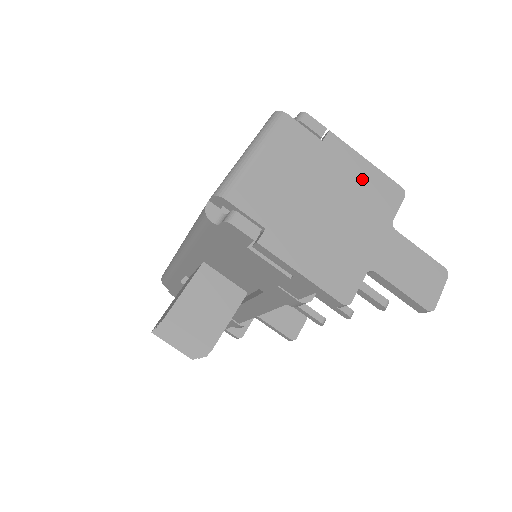
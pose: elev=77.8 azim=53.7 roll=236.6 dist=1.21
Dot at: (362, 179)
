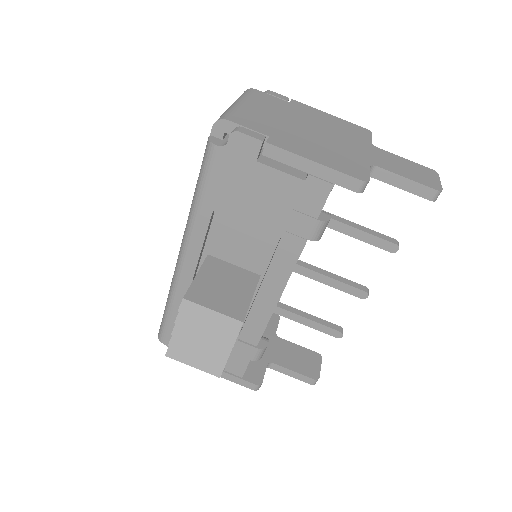
Dot at: (332, 122)
